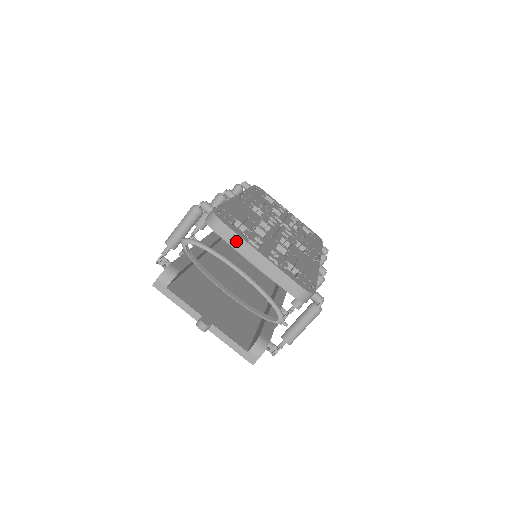
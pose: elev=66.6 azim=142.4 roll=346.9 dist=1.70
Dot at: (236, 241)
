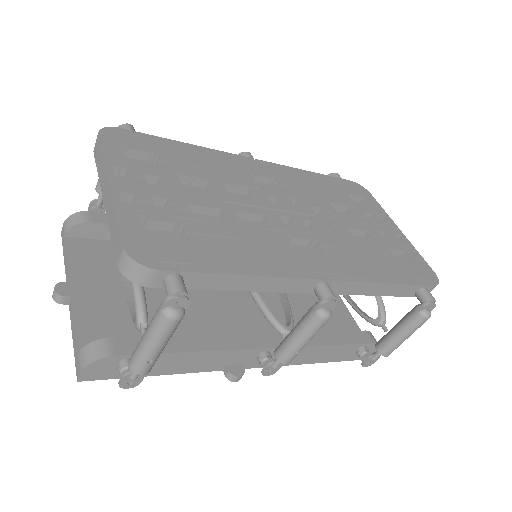
Dot at: (100, 164)
